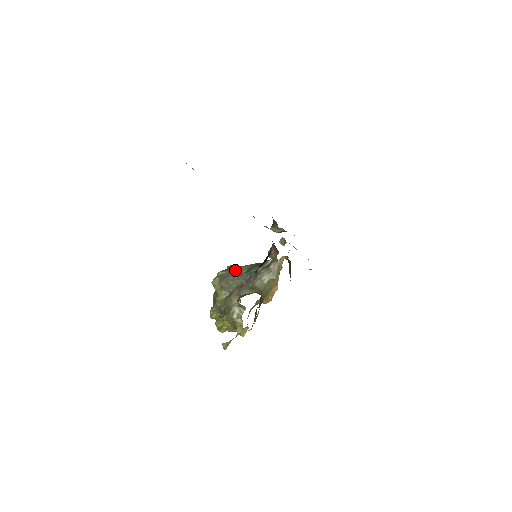
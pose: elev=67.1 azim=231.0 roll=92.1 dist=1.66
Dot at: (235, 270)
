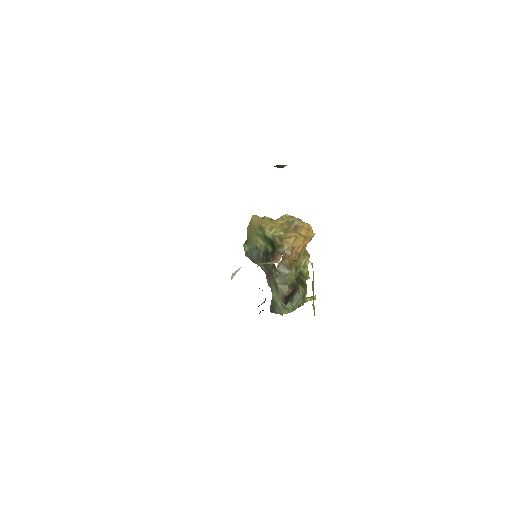
Dot at: (254, 247)
